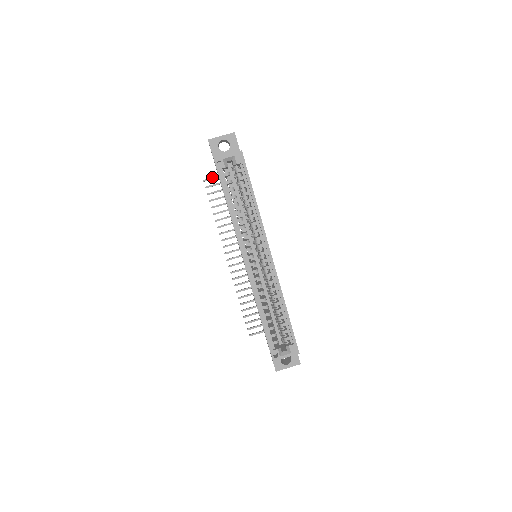
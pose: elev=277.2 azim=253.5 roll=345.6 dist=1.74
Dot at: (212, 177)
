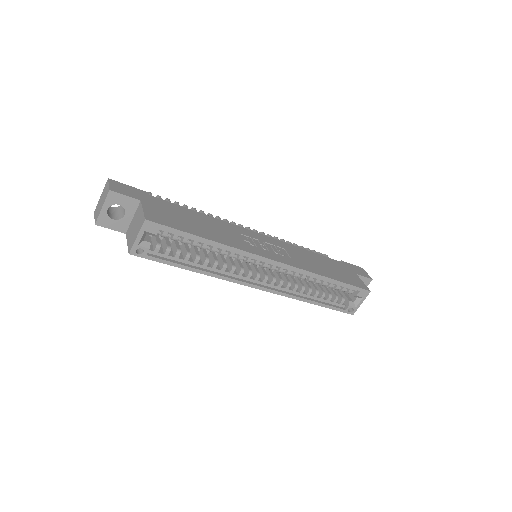
Dot at: occluded
